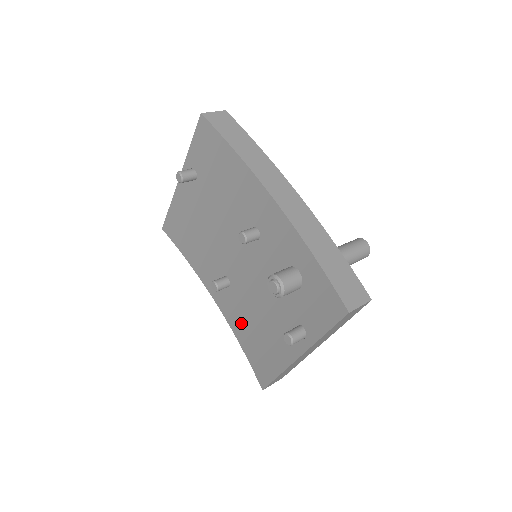
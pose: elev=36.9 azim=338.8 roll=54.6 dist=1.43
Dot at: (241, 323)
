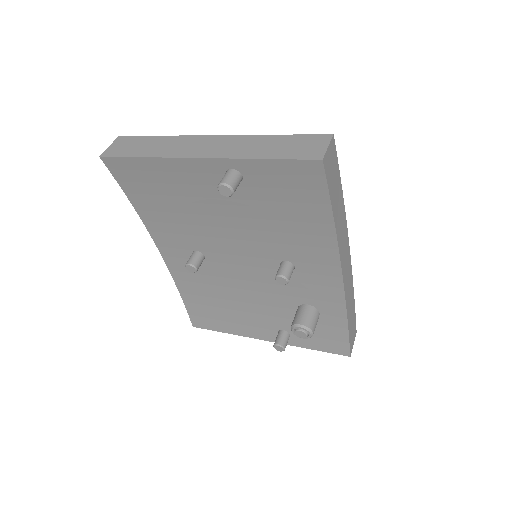
Dot at: (195, 285)
